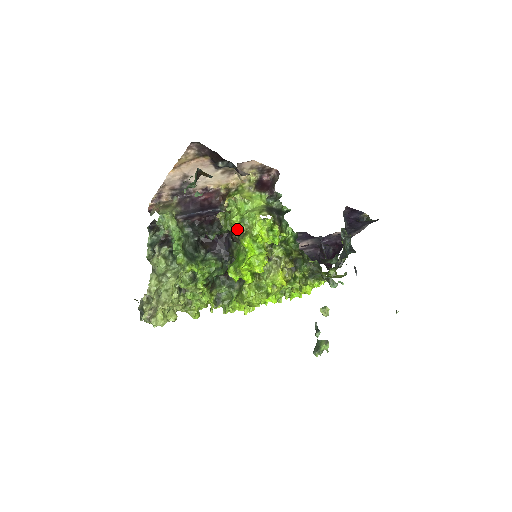
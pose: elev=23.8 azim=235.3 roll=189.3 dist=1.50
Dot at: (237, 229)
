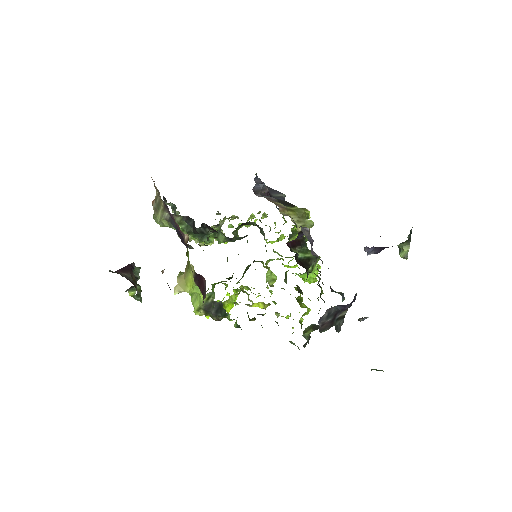
Dot at: occluded
